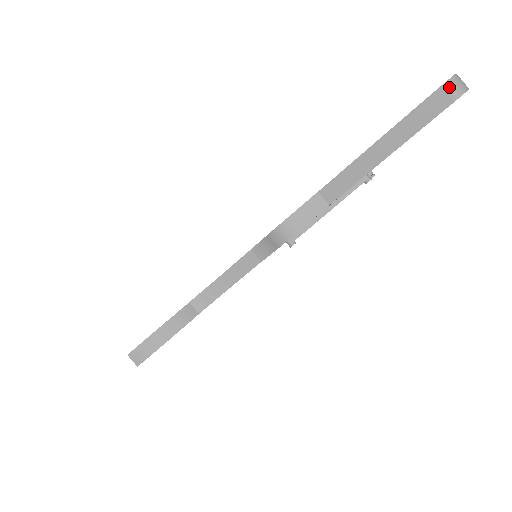
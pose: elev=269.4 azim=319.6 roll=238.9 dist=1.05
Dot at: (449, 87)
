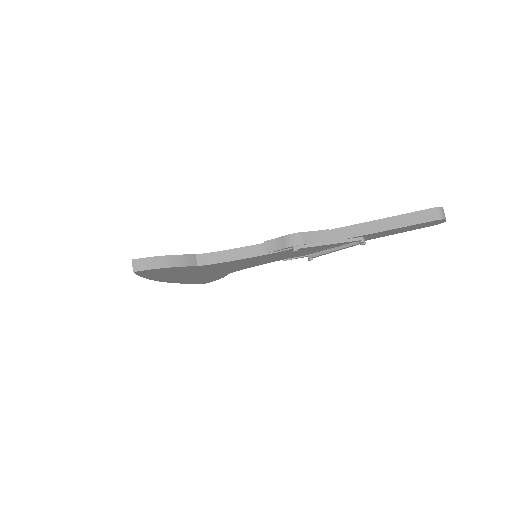
Dot at: (437, 211)
